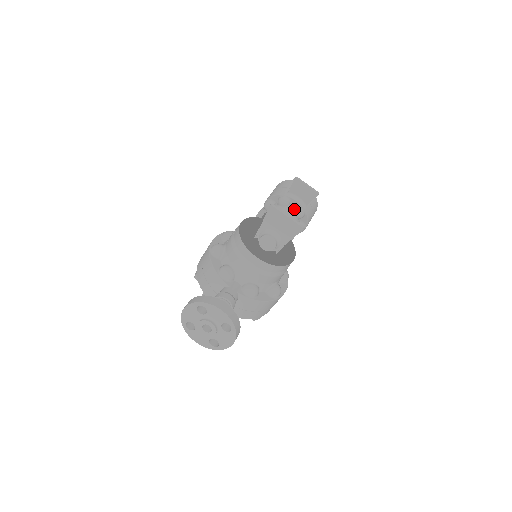
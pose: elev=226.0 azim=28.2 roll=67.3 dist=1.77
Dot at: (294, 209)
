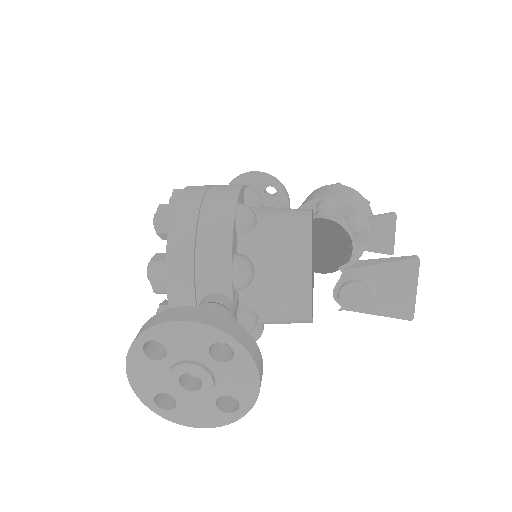
Dot at: (355, 245)
